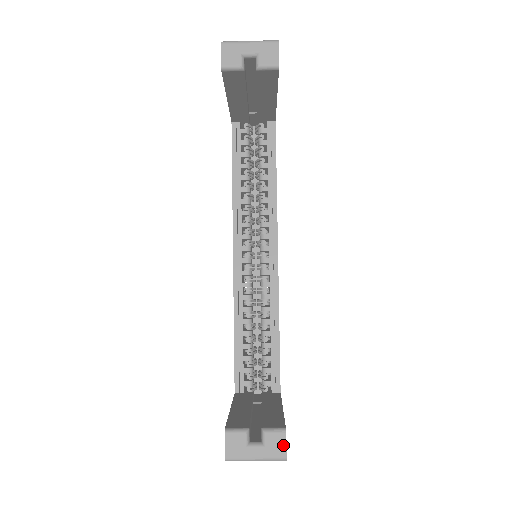
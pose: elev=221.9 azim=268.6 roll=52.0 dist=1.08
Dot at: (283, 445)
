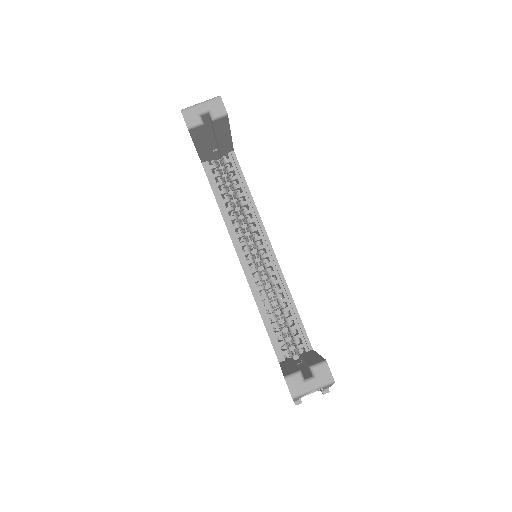
Dot at: (328, 372)
